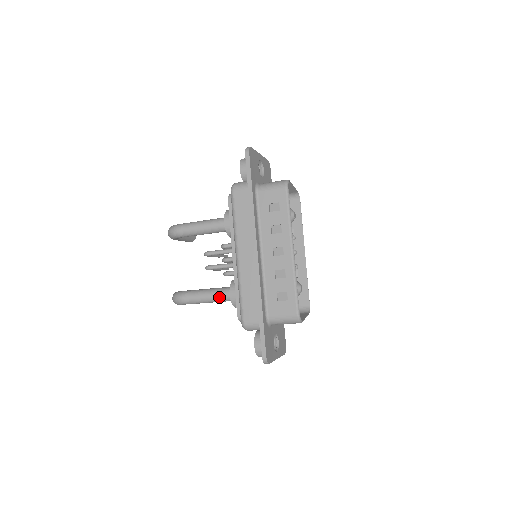
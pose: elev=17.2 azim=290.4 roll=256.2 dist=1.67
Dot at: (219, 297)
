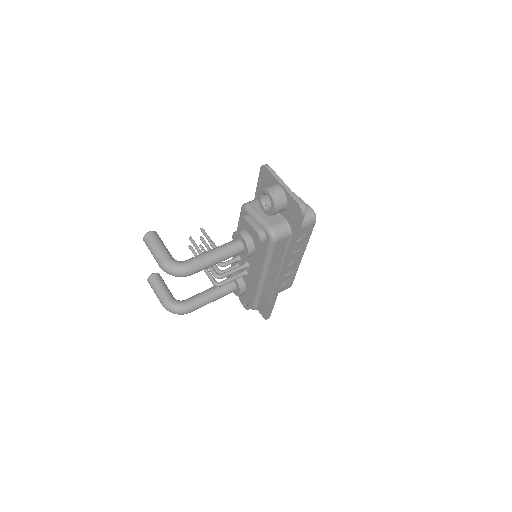
Dot at: occluded
